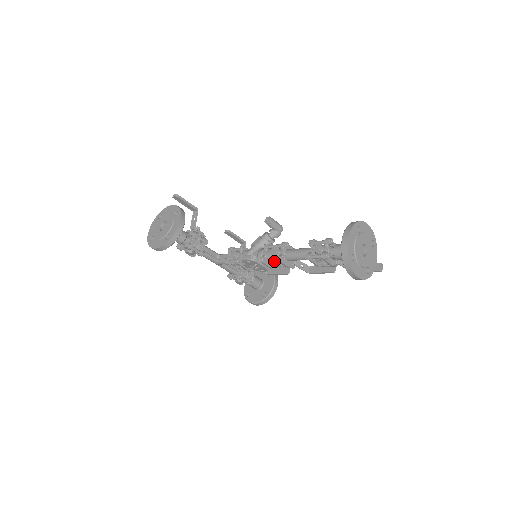
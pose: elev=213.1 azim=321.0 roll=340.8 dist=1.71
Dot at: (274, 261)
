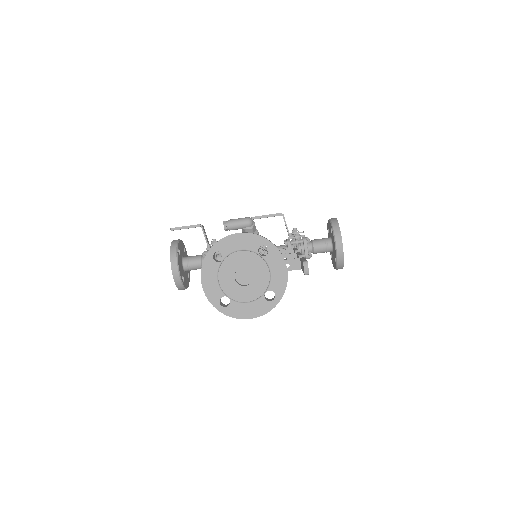
Dot at: occluded
